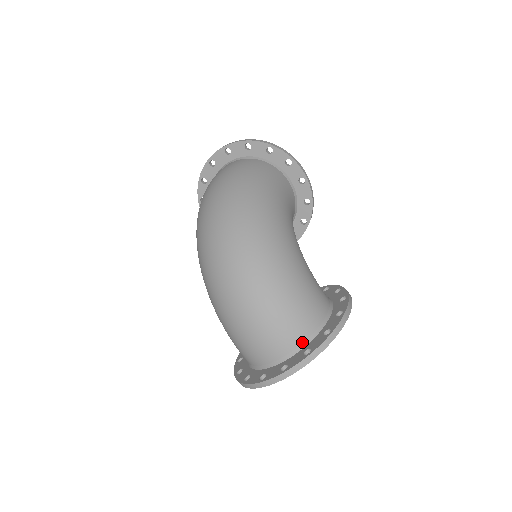
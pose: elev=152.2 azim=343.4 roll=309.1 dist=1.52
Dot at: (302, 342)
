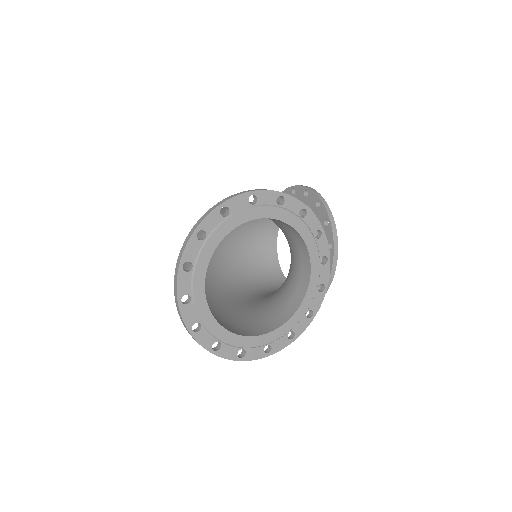
Dot at: occluded
